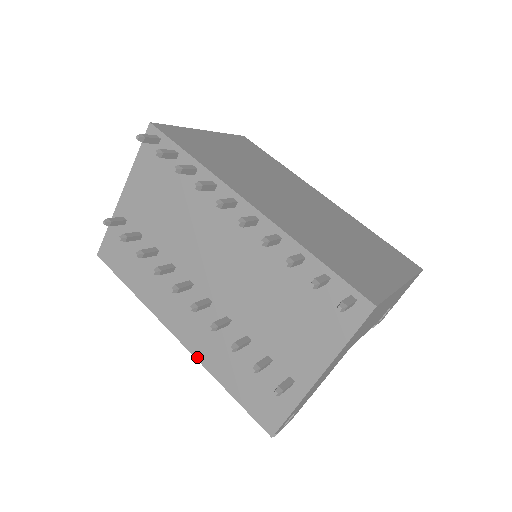
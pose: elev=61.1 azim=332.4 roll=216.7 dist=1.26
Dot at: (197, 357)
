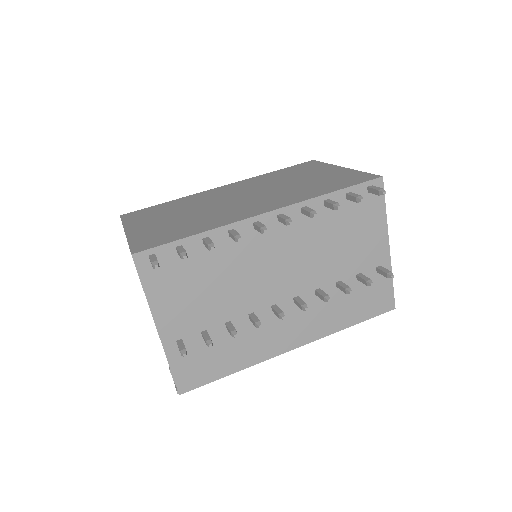
Dot at: (319, 337)
